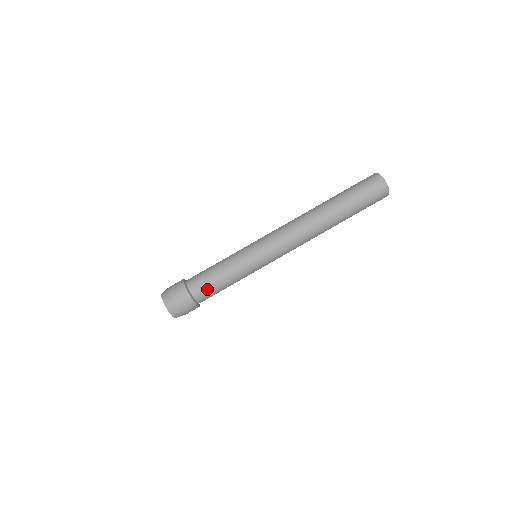
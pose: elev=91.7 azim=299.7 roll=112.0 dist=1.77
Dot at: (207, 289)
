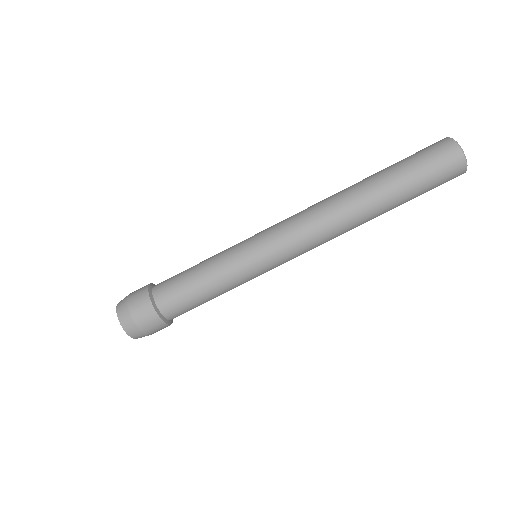
Dot at: (184, 306)
